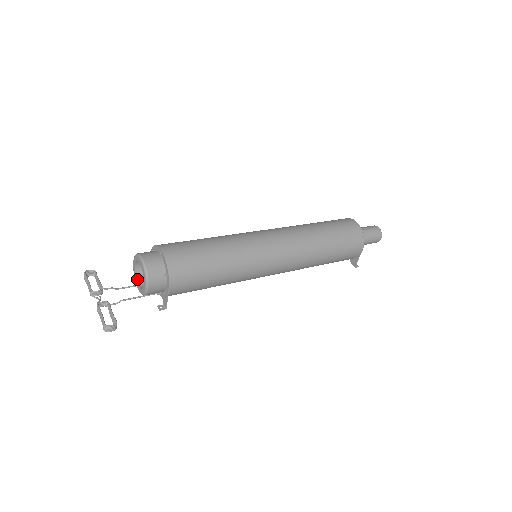
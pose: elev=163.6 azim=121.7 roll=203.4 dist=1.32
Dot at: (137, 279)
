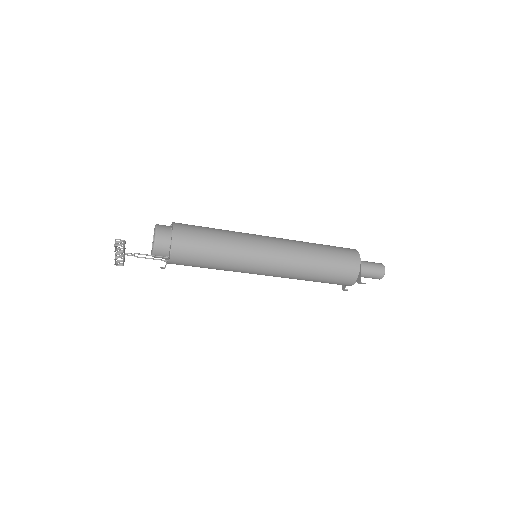
Dot at: occluded
